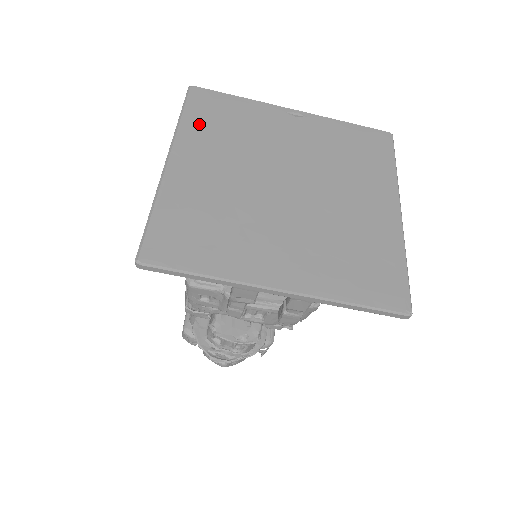
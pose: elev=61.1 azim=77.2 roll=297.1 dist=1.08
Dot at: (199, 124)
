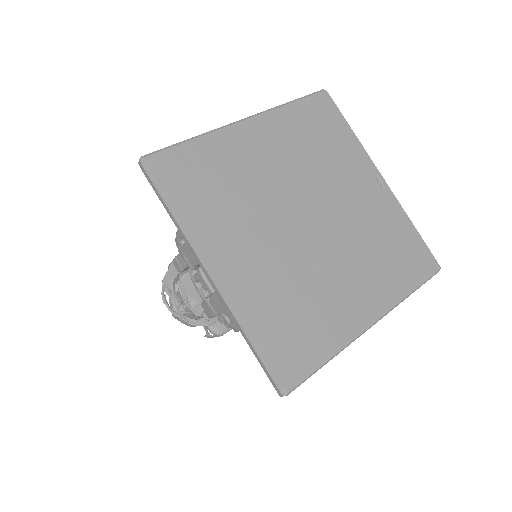
Dot at: (298, 119)
